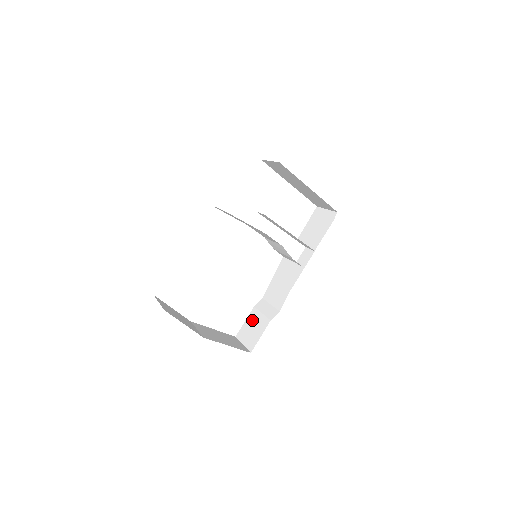
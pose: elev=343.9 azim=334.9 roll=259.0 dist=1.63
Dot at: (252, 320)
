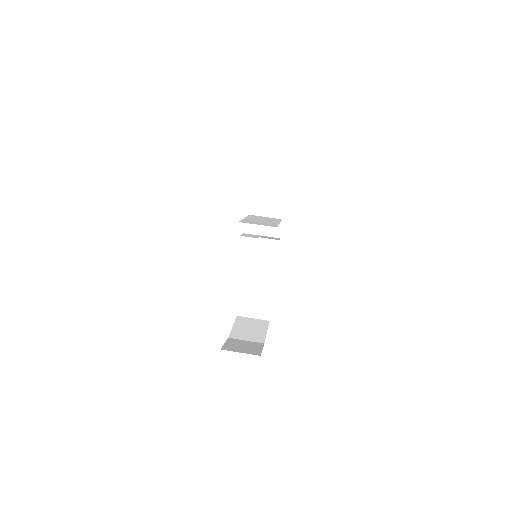
Dot at: (249, 297)
